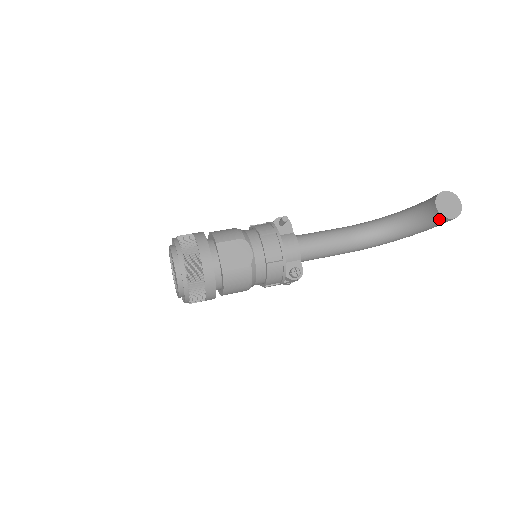
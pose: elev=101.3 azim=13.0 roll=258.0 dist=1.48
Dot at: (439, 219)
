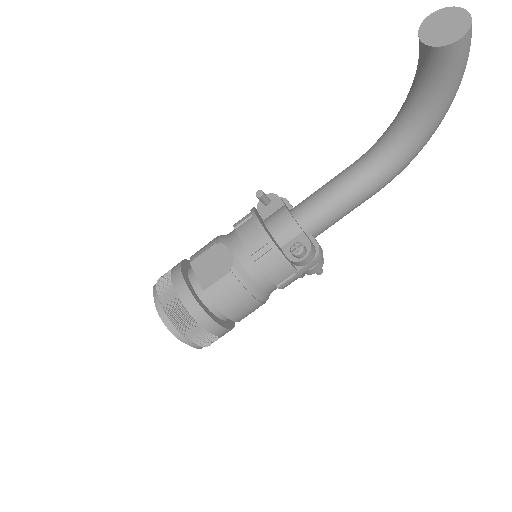
Dot at: (443, 56)
